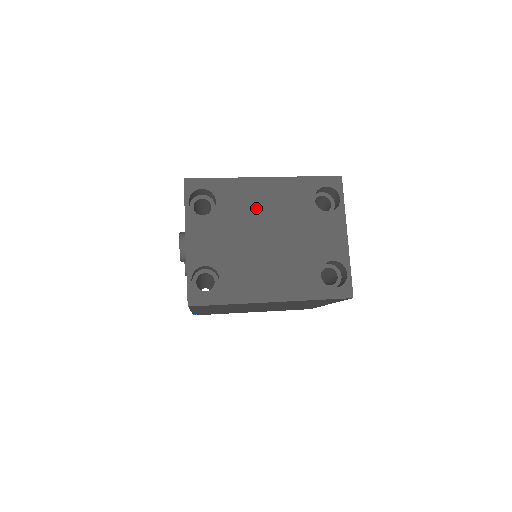
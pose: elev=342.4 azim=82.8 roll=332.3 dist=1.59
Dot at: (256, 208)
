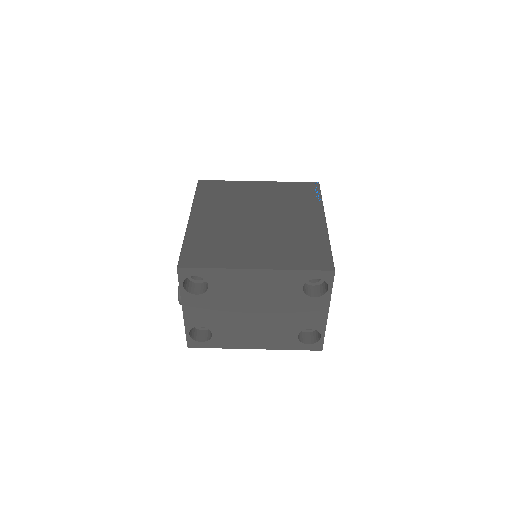
Dot at: (246, 292)
